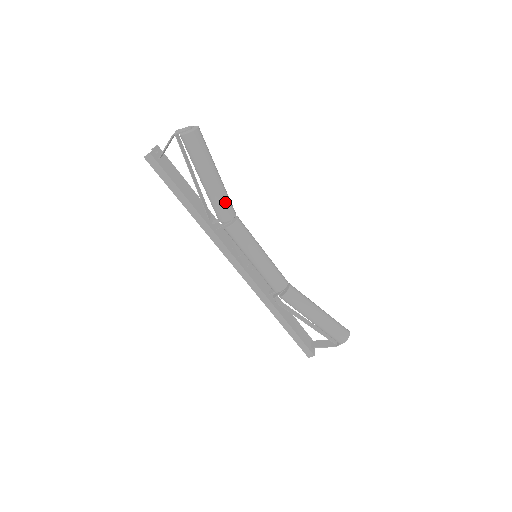
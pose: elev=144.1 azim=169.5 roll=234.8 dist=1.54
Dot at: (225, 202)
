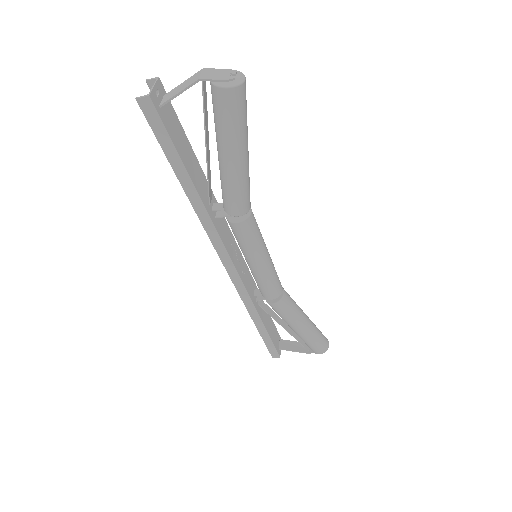
Dot at: (245, 192)
